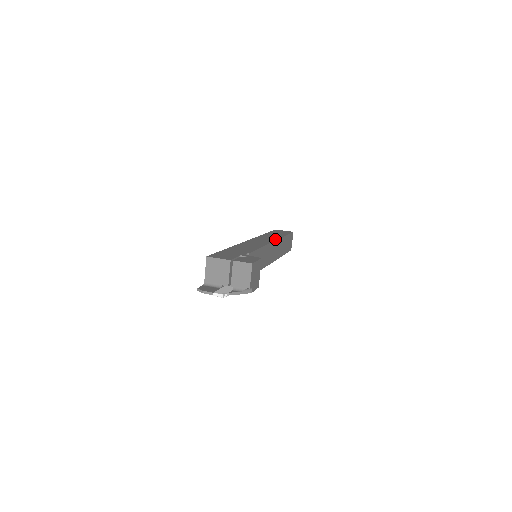
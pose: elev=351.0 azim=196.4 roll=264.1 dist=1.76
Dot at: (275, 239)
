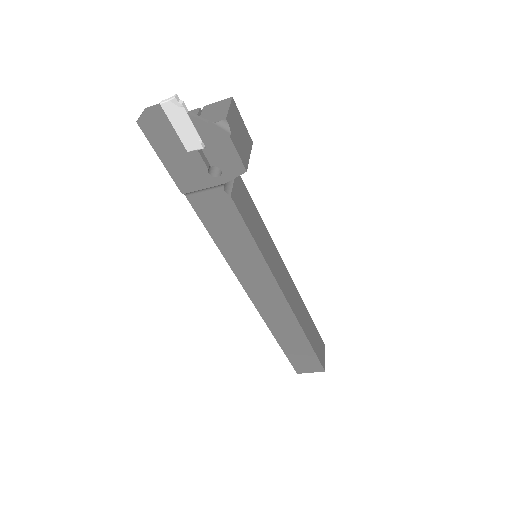
Dot at: occluded
